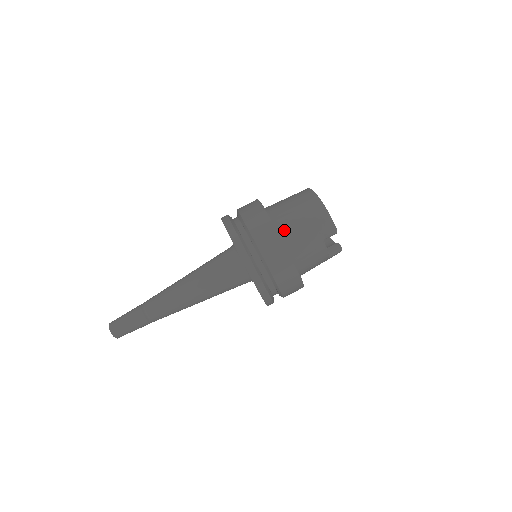
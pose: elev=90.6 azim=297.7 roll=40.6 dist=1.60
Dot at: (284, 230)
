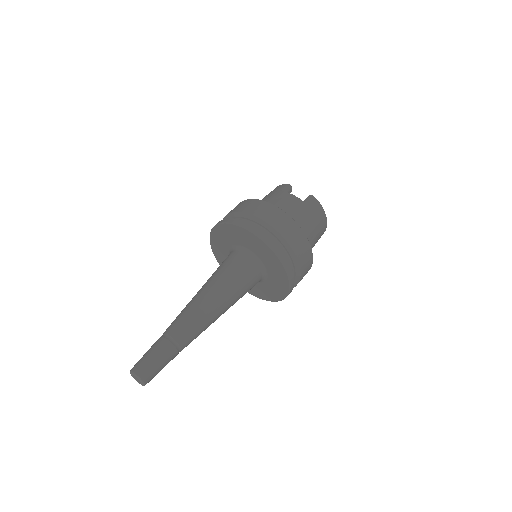
Dot at: occluded
